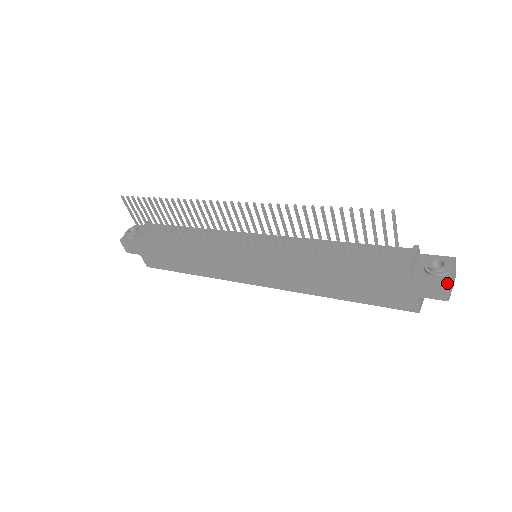
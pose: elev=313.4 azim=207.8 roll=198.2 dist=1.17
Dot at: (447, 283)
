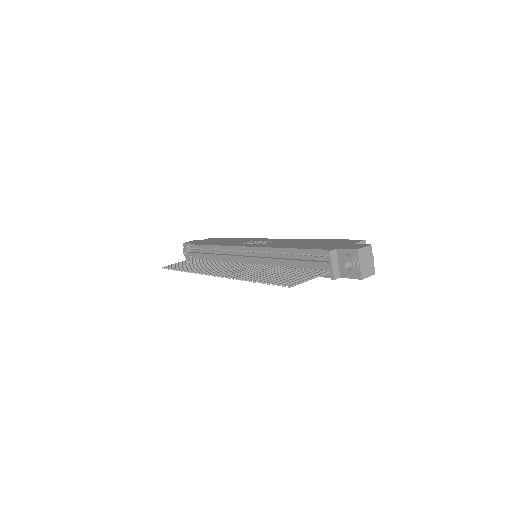
Dot at: occluded
